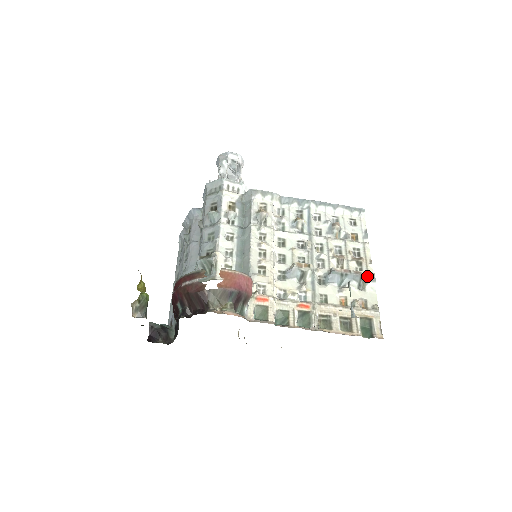
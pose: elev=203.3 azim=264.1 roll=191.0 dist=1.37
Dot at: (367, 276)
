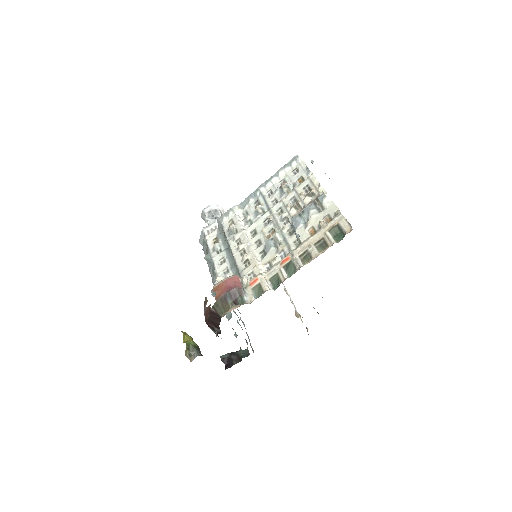
Dot at: (317, 198)
